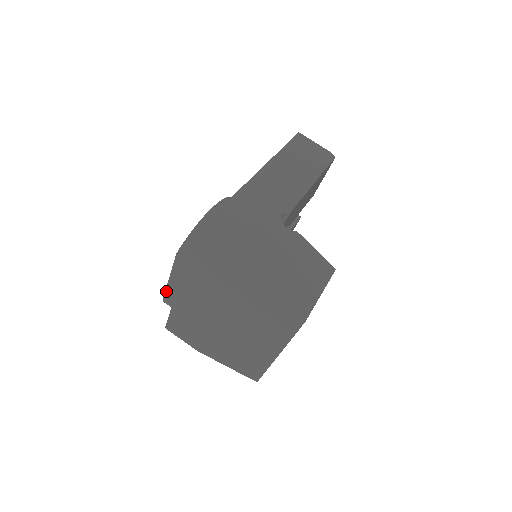
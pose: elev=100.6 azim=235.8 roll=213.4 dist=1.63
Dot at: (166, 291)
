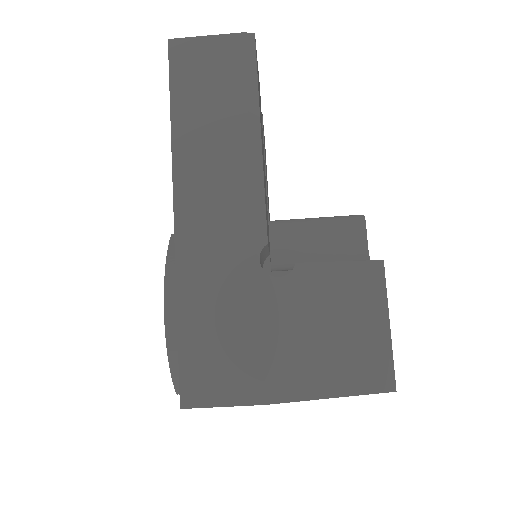
Dot at: occluded
